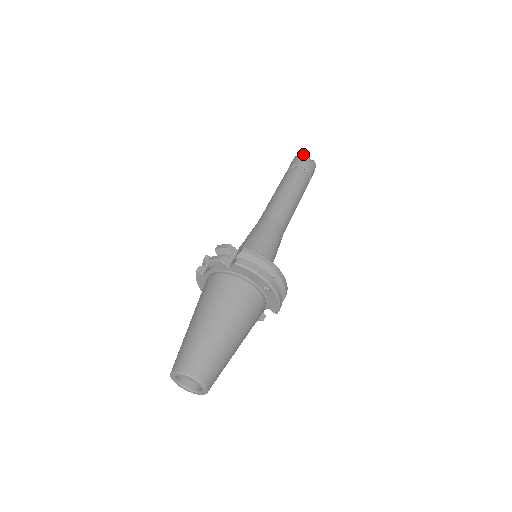
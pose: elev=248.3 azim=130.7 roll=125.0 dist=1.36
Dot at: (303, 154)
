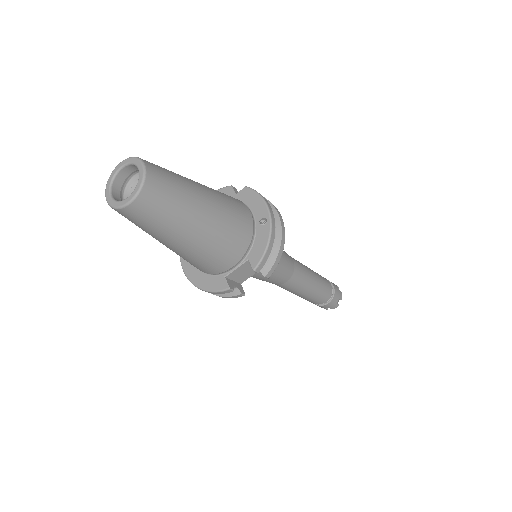
Dot at: occluded
